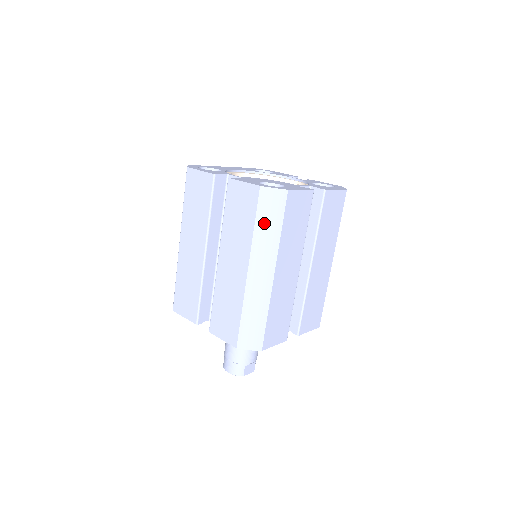
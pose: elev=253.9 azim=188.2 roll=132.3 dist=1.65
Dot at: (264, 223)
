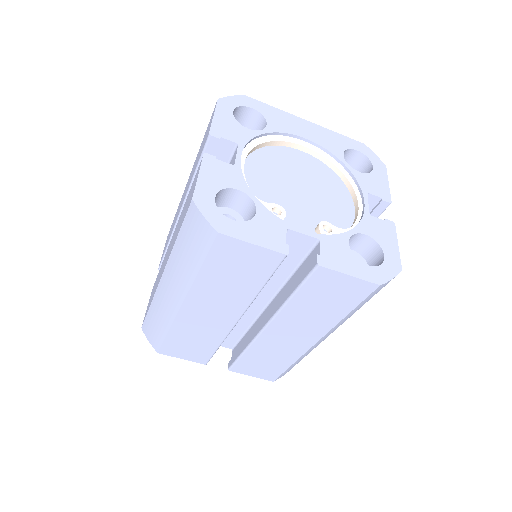
Dot at: (185, 245)
